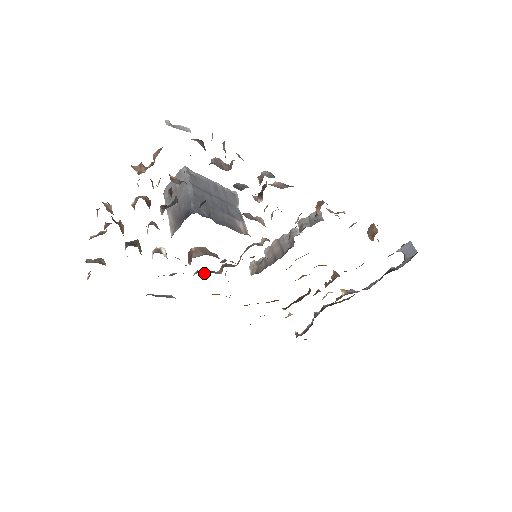
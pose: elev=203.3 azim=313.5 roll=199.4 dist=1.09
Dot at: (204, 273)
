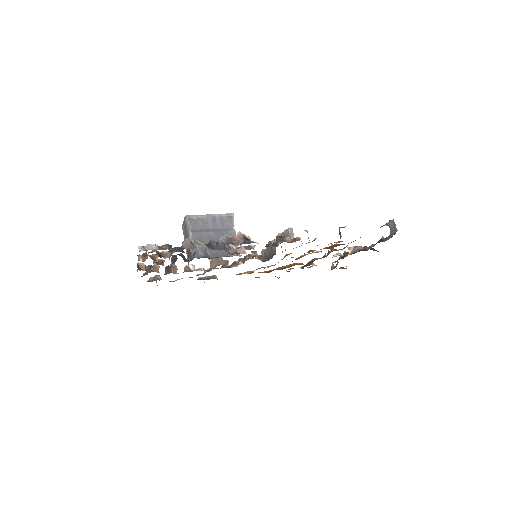
Dot at: (226, 267)
